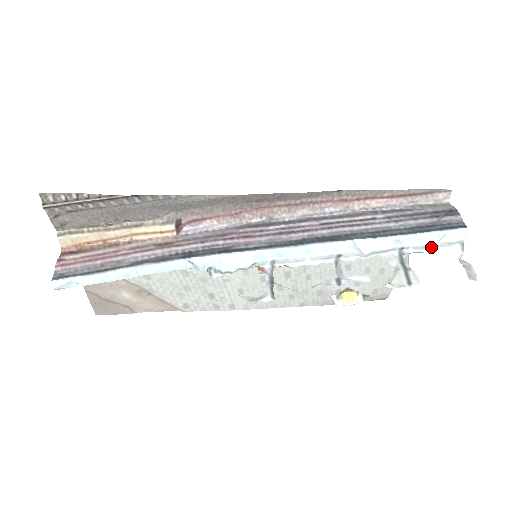
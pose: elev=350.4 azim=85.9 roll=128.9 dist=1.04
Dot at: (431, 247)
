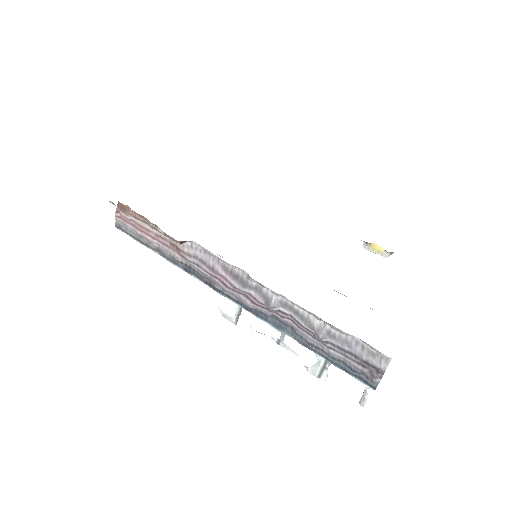
Dot at: occluded
